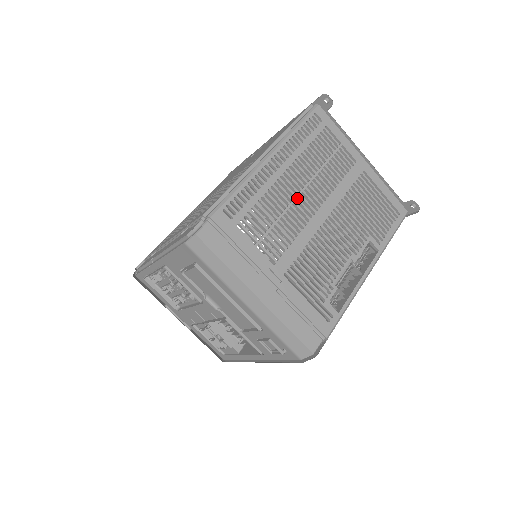
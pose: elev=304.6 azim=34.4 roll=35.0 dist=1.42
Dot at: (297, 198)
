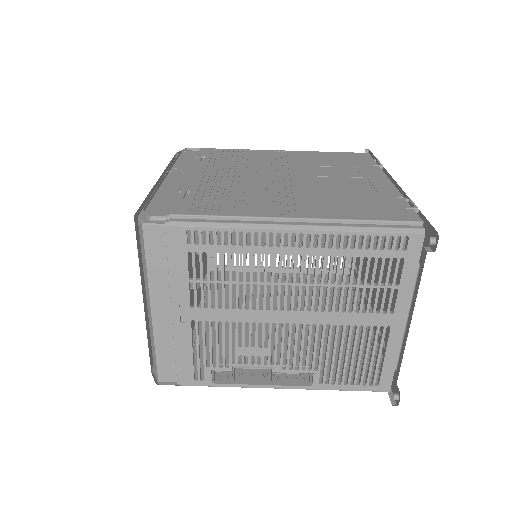
Dot at: (280, 285)
